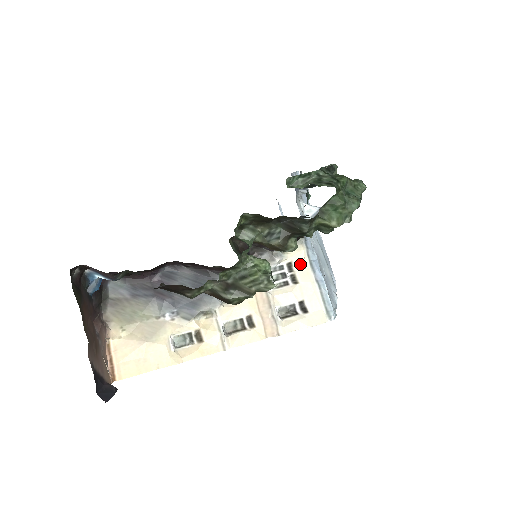
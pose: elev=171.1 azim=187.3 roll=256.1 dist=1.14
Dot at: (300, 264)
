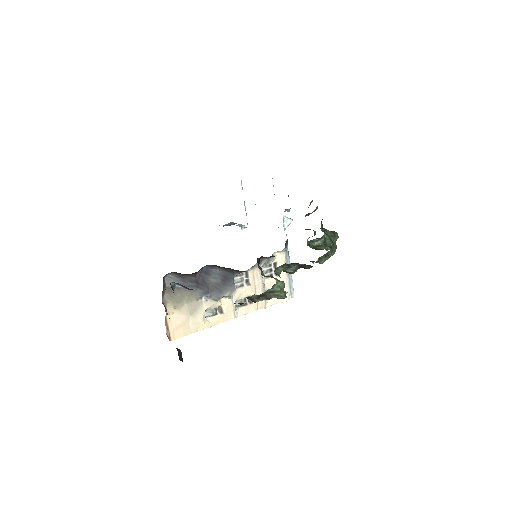
Dot at: (281, 264)
